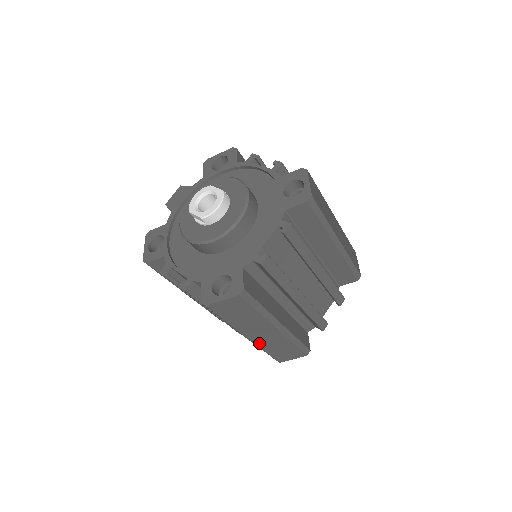
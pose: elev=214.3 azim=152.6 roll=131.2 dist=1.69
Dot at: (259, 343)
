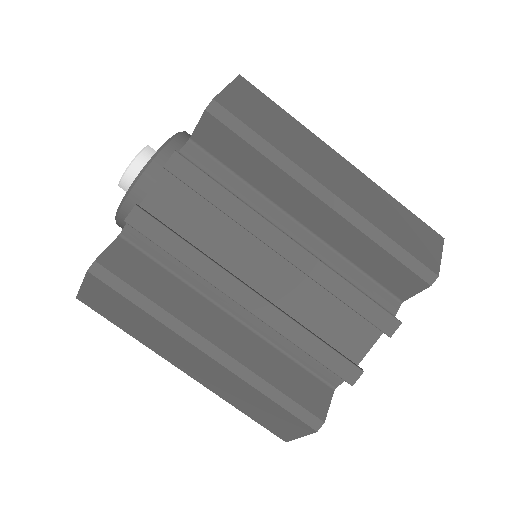
Dot at: (212, 387)
